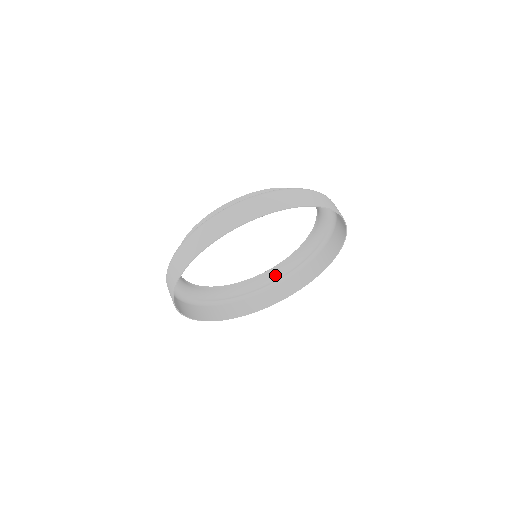
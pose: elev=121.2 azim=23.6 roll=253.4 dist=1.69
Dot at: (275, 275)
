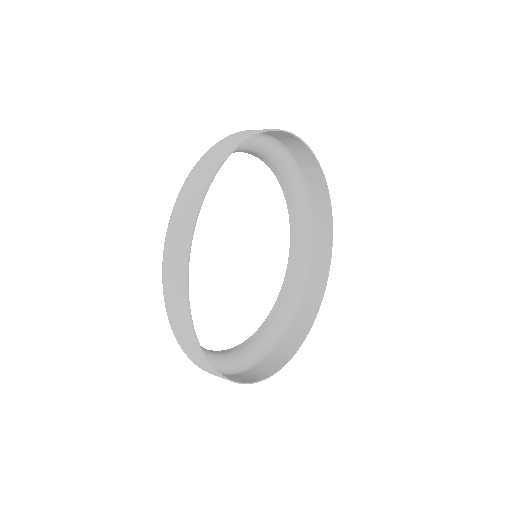
Dot at: (244, 351)
